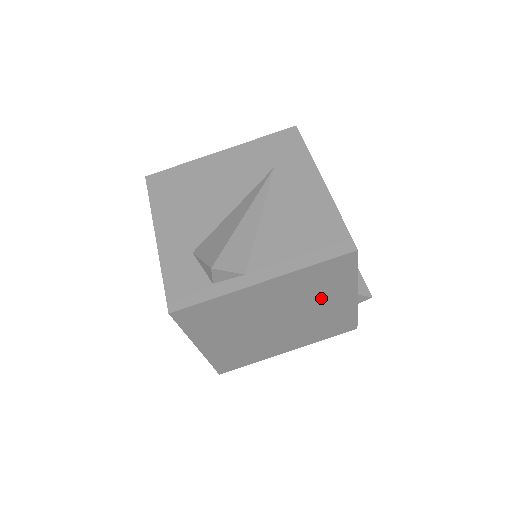
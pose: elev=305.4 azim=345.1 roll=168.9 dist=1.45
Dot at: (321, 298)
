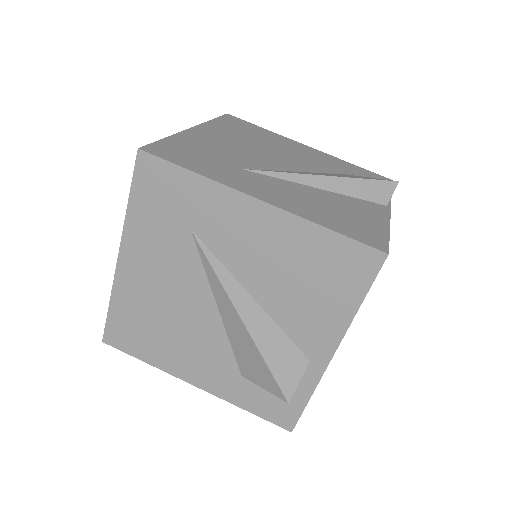
Dot at: occluded
